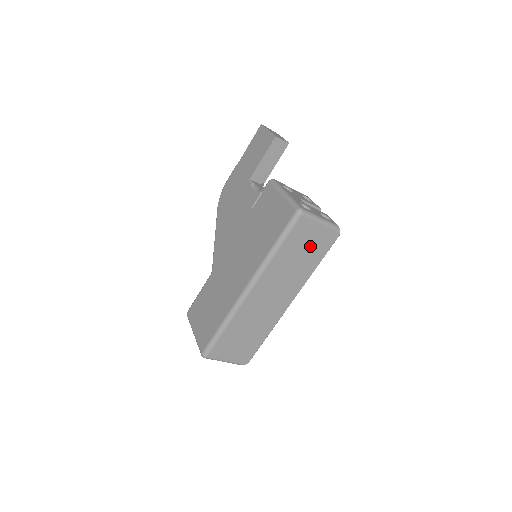
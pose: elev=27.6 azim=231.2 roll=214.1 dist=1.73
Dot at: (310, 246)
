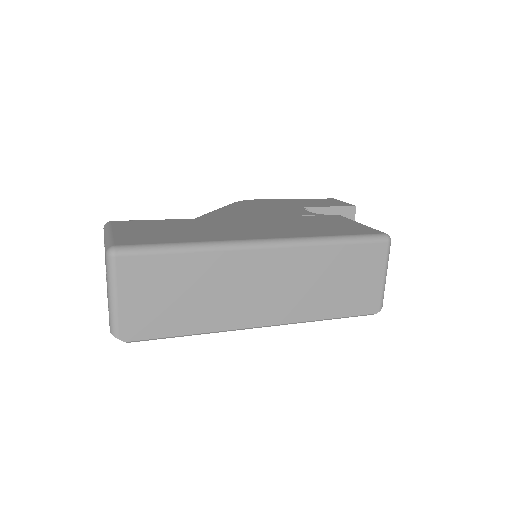
Dot at: (353, 285)
